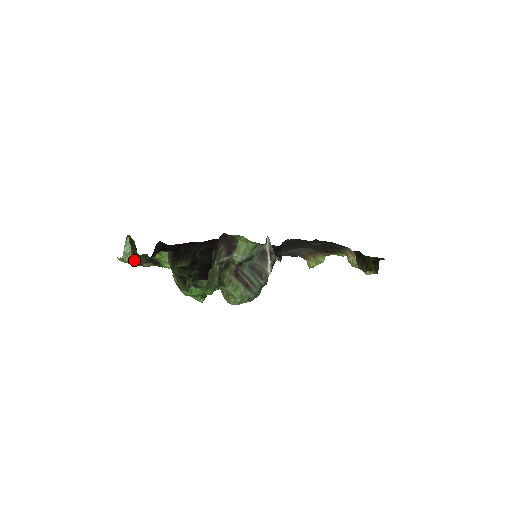
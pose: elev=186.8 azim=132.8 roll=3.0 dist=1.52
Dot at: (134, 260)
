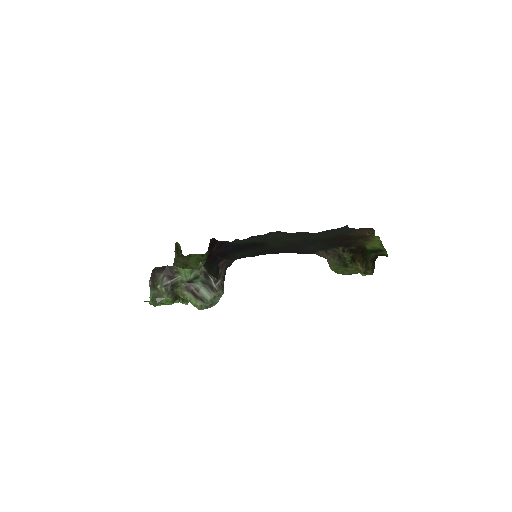
Dot at: occluded
